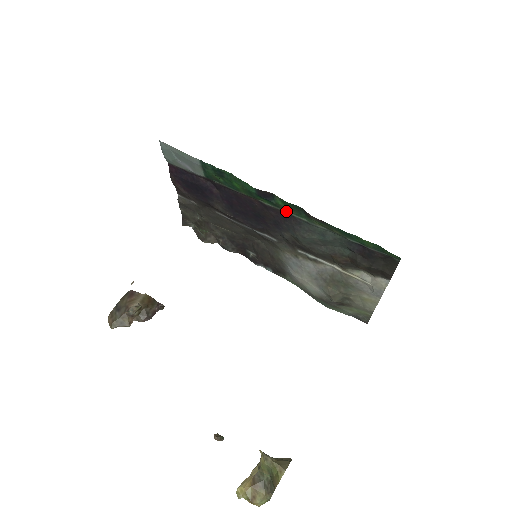
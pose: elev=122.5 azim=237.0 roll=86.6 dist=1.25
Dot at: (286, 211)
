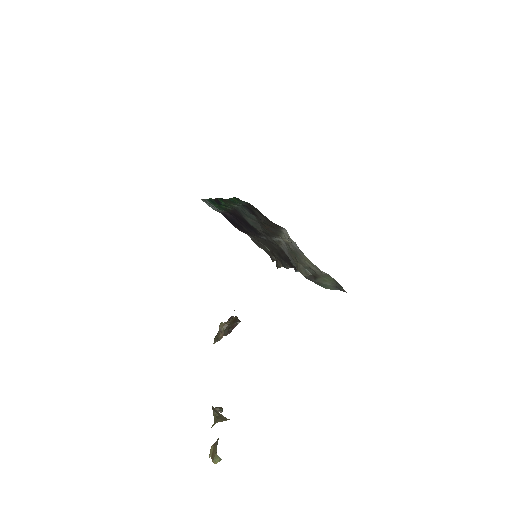
Dot at: (231, 207)
